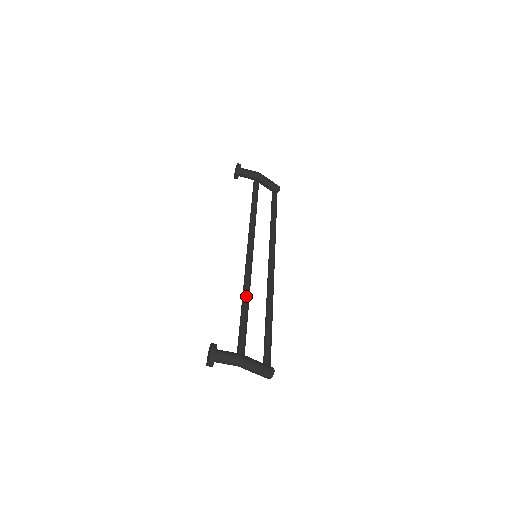
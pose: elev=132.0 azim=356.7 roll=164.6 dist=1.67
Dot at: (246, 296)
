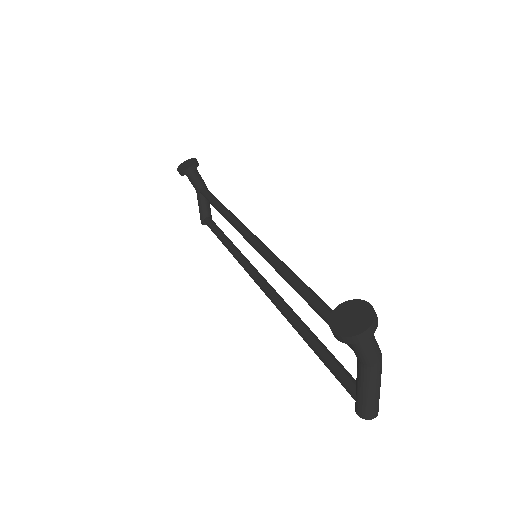
Dot at: occluded
